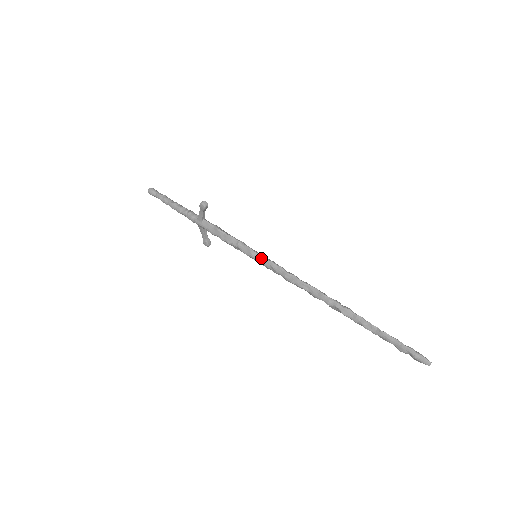
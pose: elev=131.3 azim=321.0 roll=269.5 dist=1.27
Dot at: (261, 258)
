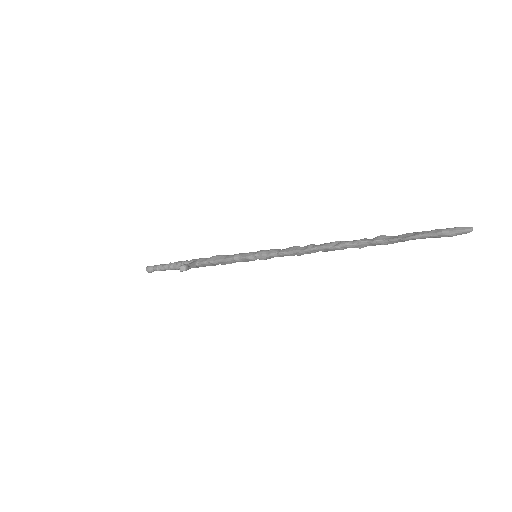
Dot at: (260, 259)
